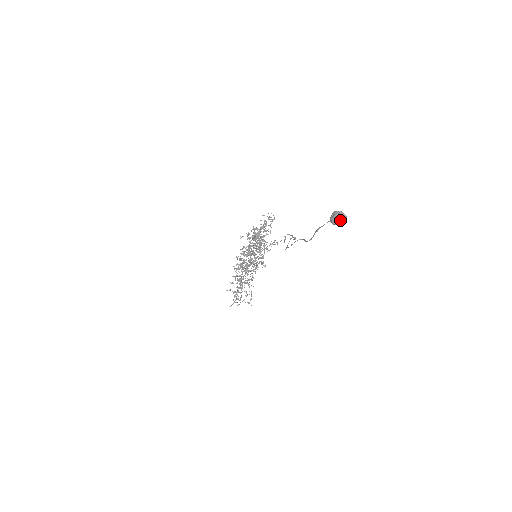
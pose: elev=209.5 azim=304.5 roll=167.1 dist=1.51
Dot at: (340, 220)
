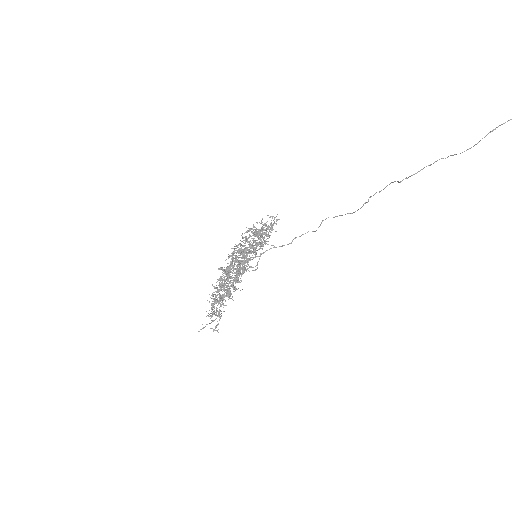
Dot at: out of frame
